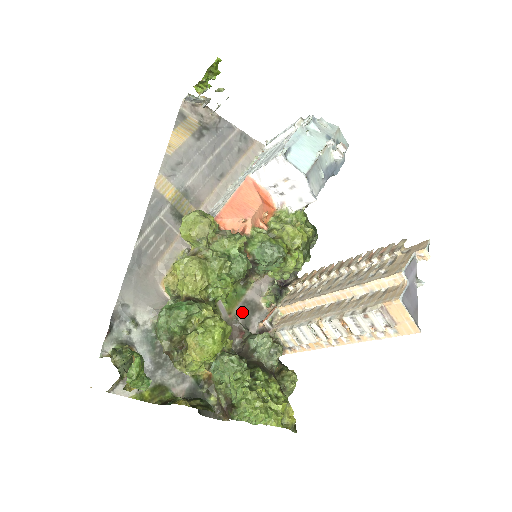
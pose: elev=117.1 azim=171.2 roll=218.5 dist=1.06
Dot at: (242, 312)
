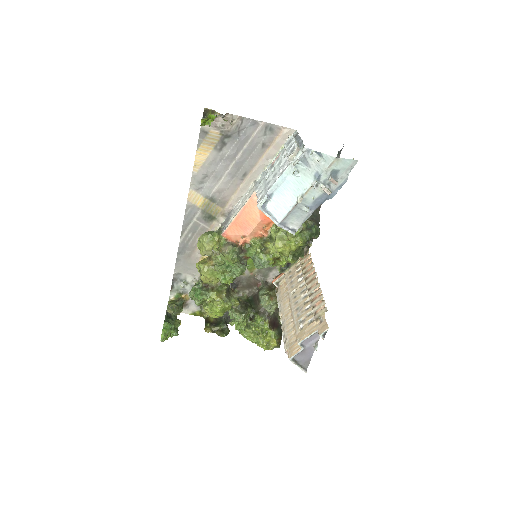
Dot at: (261, 271)
